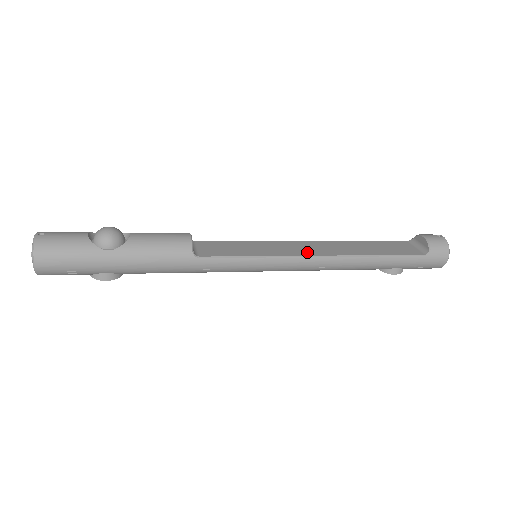
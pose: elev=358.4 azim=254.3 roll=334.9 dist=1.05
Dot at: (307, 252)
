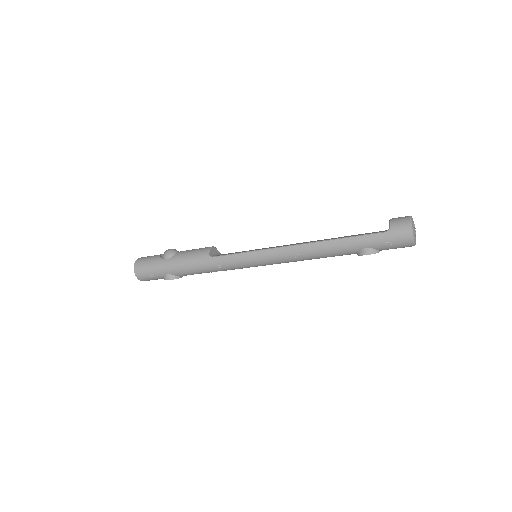
Dot at: (286, 245)
